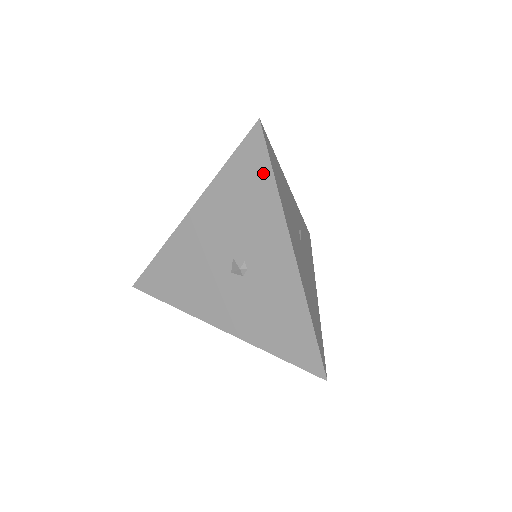
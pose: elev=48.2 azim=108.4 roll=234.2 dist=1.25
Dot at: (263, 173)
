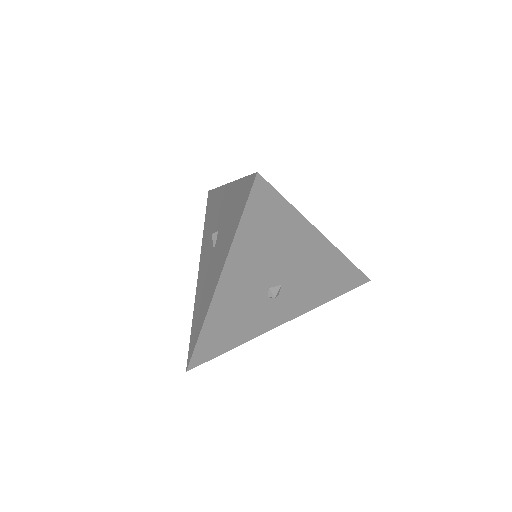
Dot at: (213, 196)
